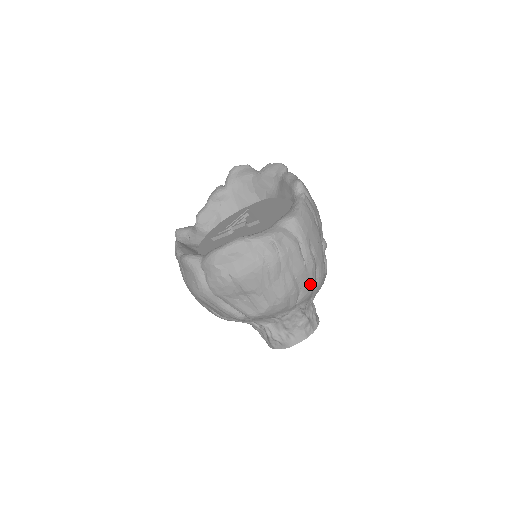
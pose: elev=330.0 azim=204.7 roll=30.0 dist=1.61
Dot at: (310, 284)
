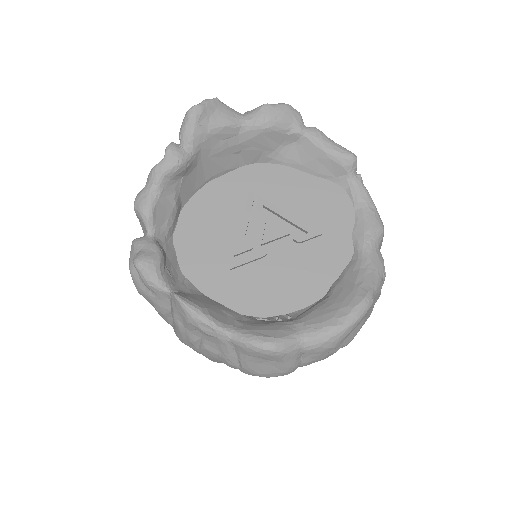
Dot at: occluded
